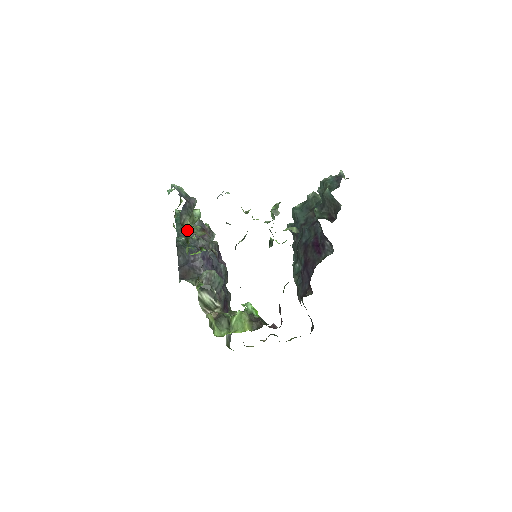
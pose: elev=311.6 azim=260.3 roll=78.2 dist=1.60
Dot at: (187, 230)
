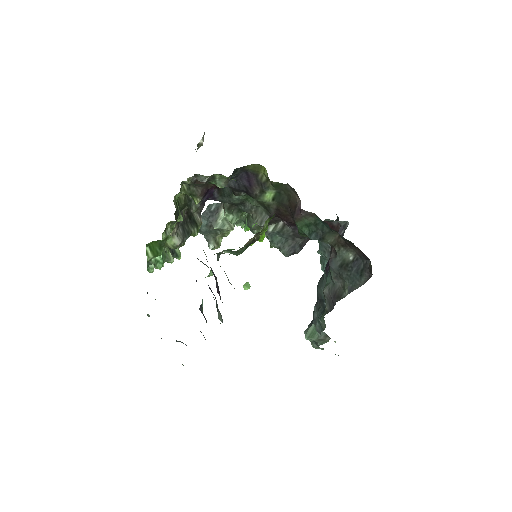
Dot at: occluded
